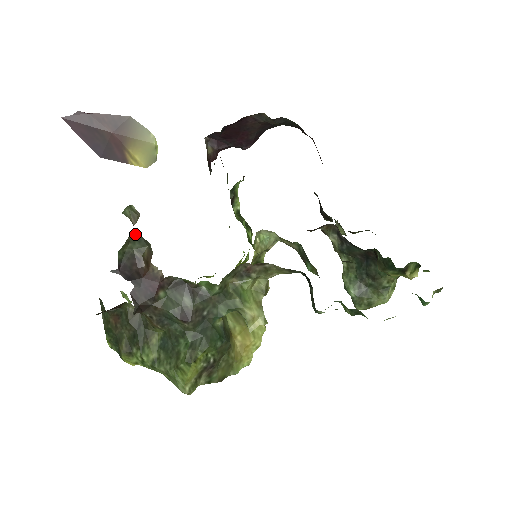
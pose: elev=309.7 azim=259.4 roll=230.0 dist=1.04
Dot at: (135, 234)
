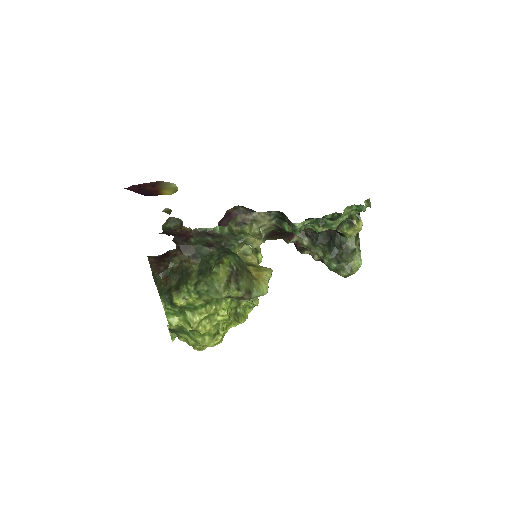
Dot at: (171, 218)
